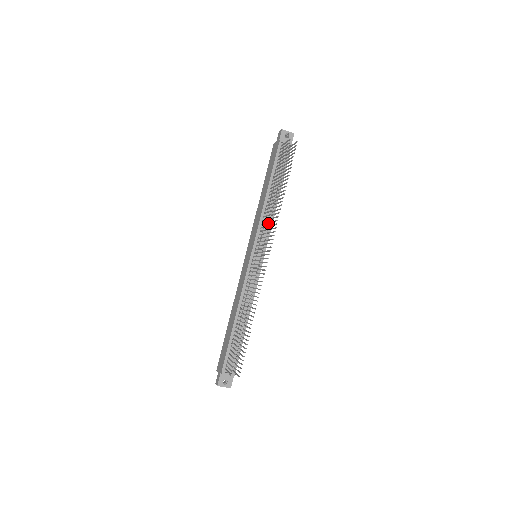
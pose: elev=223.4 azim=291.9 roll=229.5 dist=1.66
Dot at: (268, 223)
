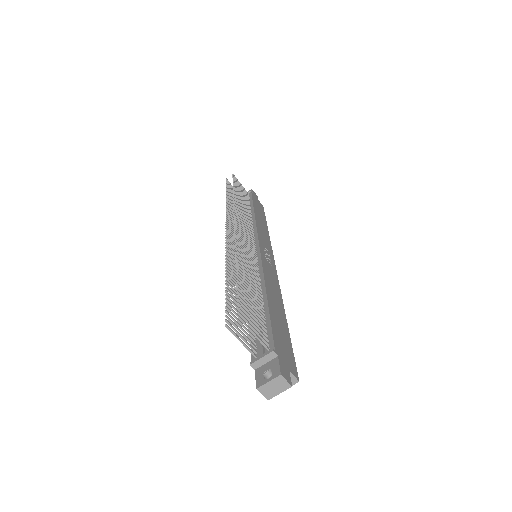
Dot at: occluded
